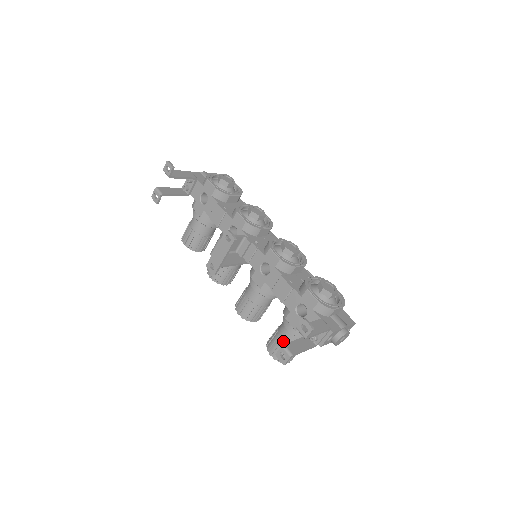
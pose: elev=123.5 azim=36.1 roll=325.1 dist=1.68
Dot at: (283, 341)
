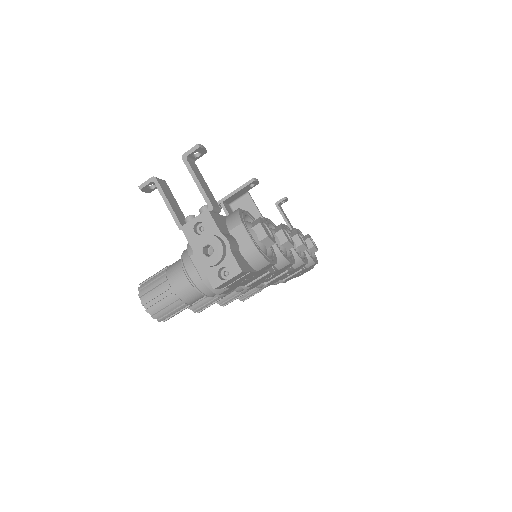
Dot at: occluded
